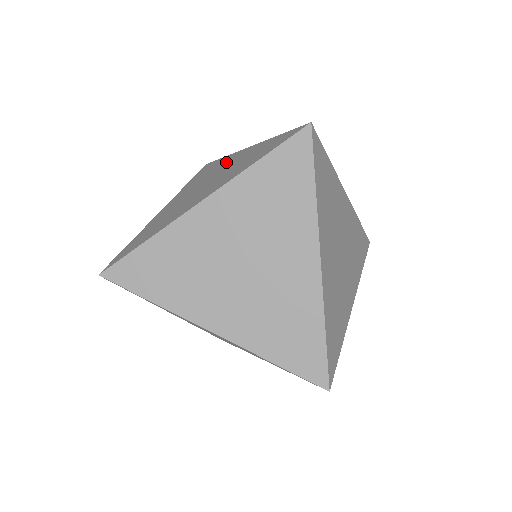
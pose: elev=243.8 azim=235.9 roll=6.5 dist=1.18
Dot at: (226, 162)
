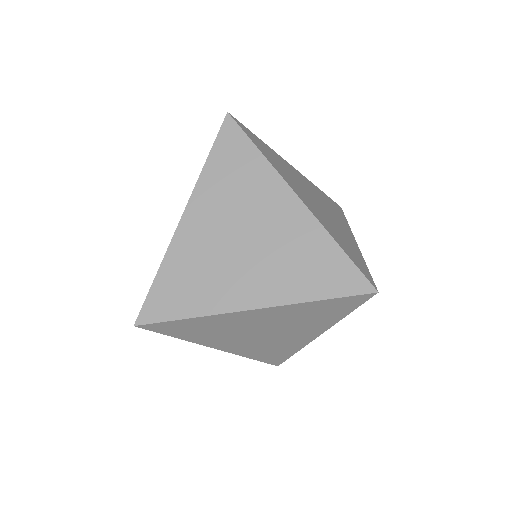
Dot at: (270, 199)
